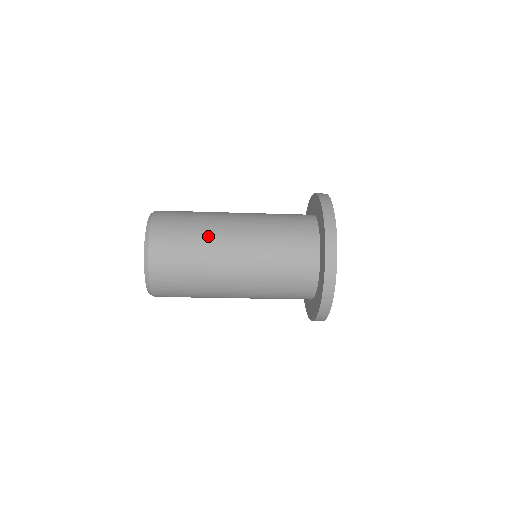
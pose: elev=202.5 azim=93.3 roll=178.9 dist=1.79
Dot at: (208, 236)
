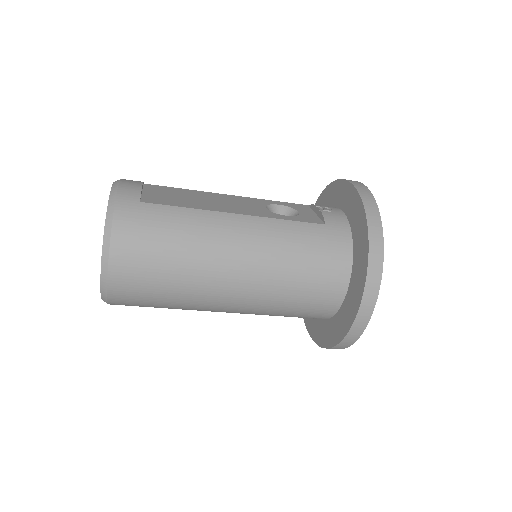
Dot at: (196, 277)
